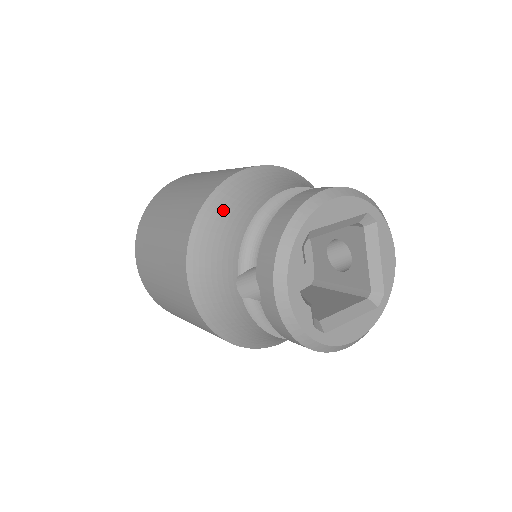
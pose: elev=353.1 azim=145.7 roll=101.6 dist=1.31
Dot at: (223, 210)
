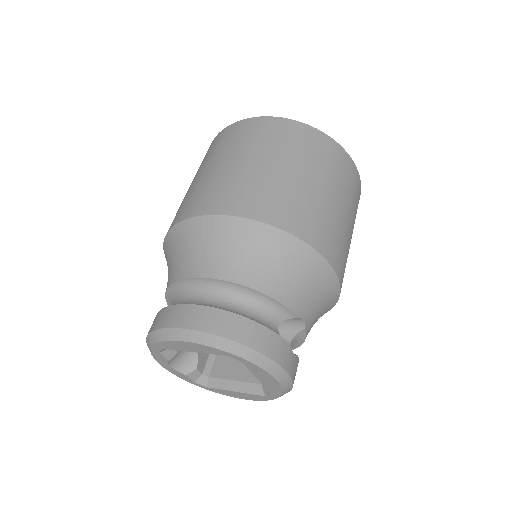
Dot at: (170, 253)
